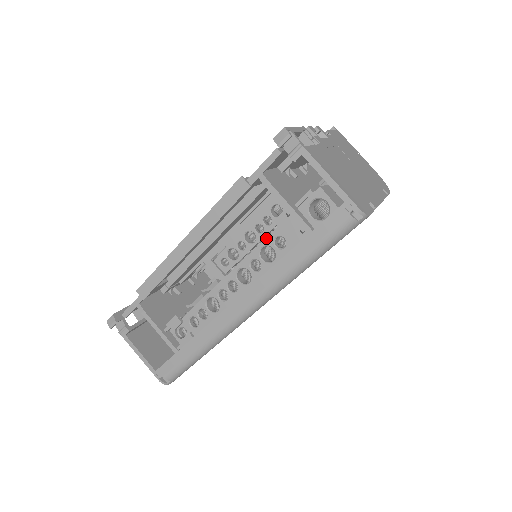
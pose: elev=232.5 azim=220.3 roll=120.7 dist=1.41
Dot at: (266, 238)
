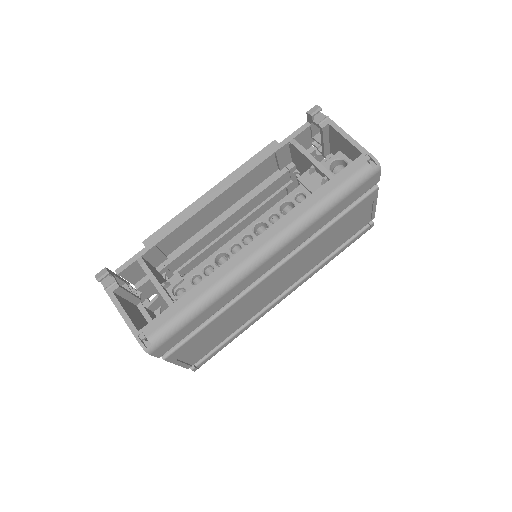
Dot at: (287, 195)
